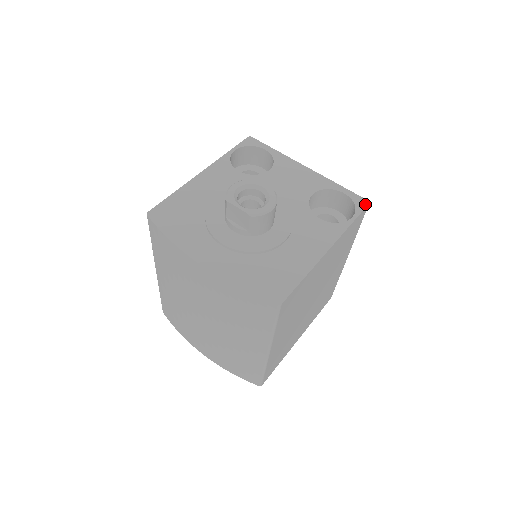
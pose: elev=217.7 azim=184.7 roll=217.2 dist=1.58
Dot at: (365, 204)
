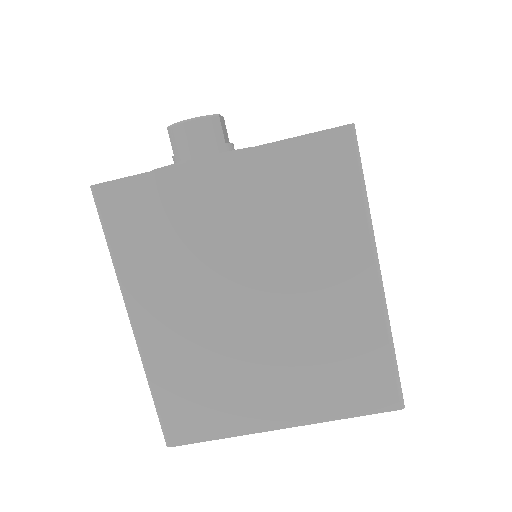
Dot at: (342, 126)
